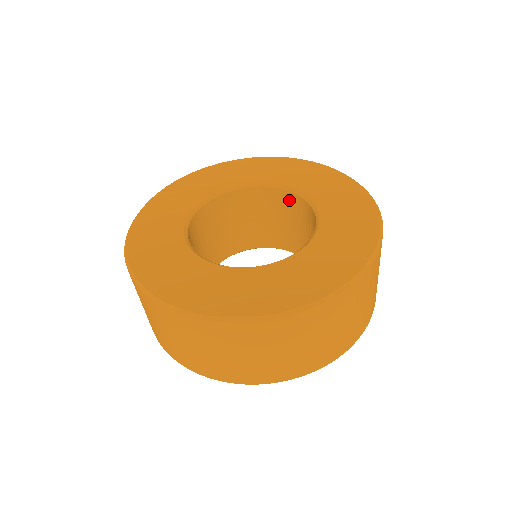
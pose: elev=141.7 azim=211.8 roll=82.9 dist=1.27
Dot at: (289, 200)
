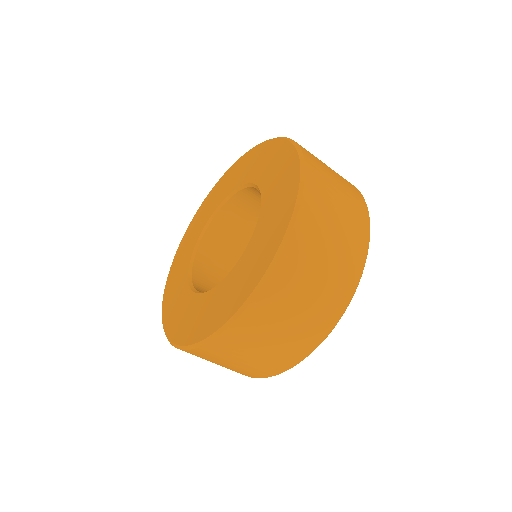
Dot at: (255, 193)
